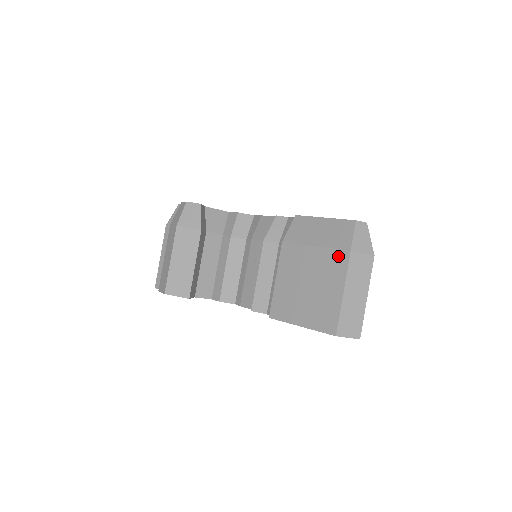
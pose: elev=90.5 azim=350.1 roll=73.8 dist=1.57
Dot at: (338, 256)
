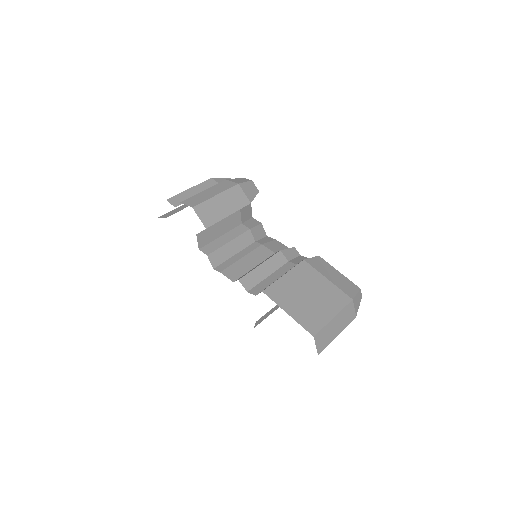
Dot at: (342, 296)
